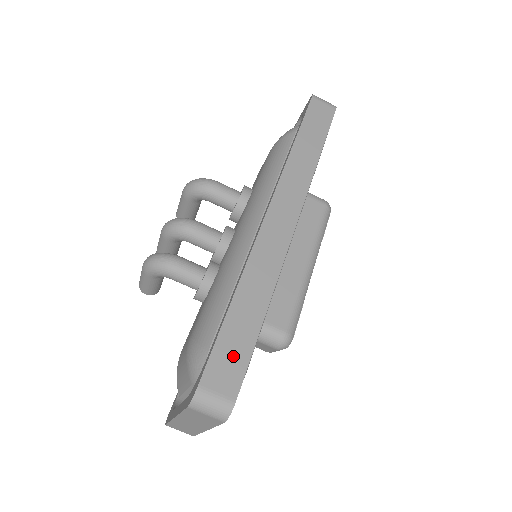
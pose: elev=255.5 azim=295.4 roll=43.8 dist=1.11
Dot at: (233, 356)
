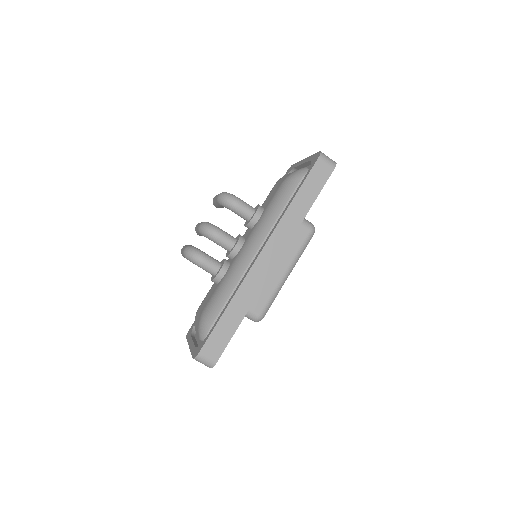
Dot at: (220, 340)
